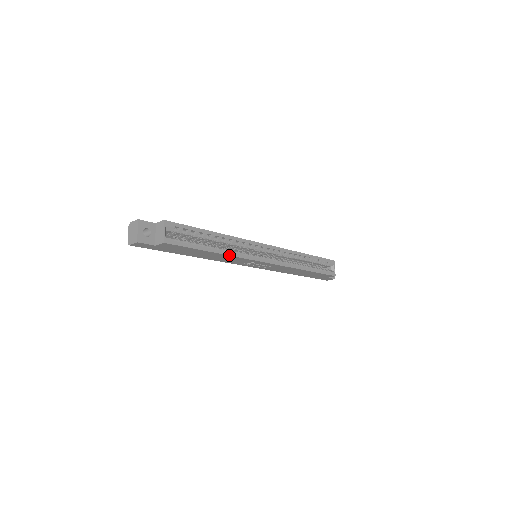
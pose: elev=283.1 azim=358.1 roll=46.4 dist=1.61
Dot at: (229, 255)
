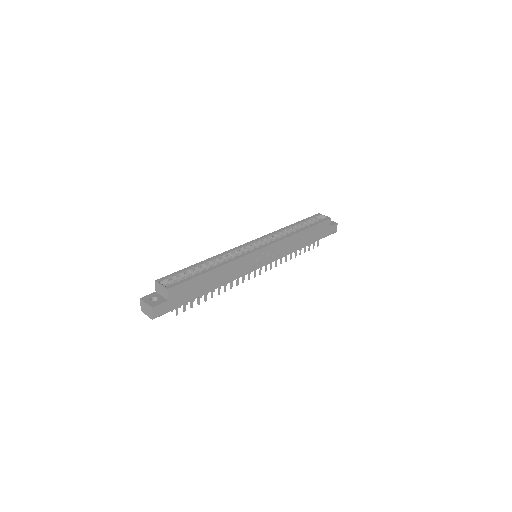
Dot at: (227, 263)
